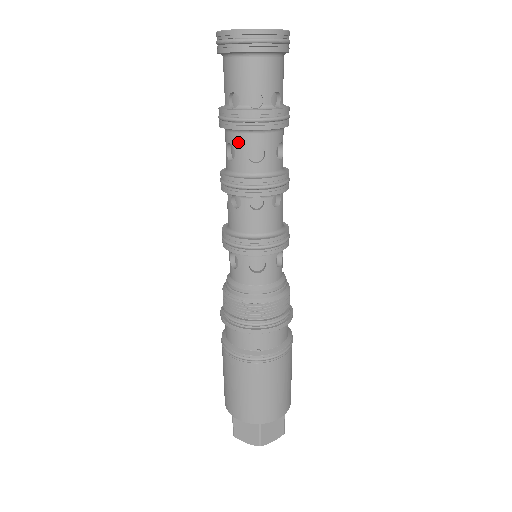
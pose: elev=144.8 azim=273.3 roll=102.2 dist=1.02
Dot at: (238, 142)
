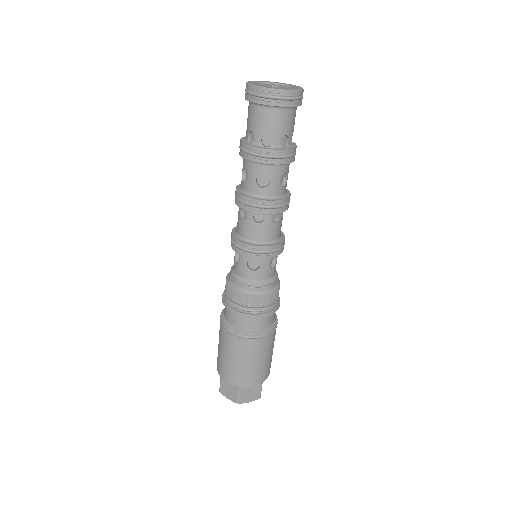
Dot at: (250, 169)
